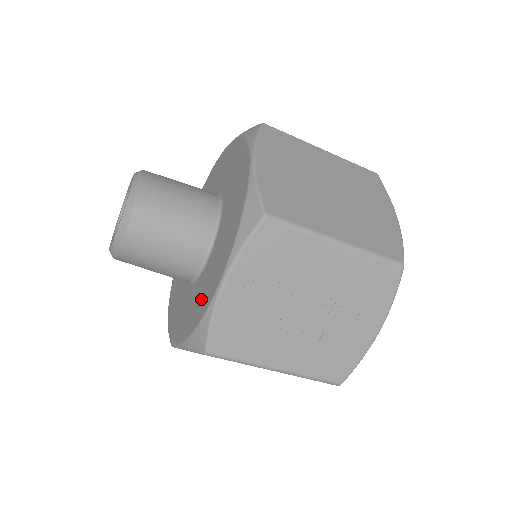
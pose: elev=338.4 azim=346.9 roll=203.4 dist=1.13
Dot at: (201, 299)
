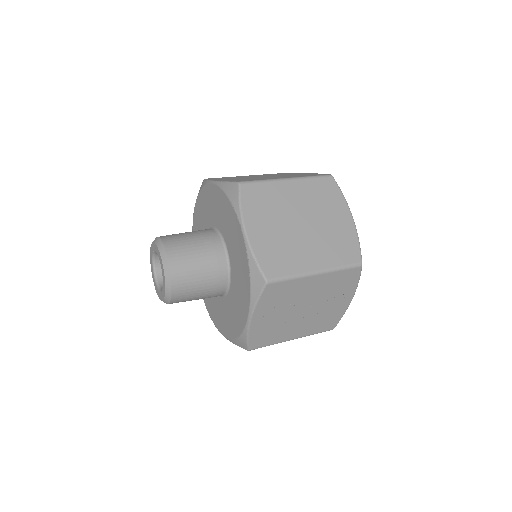
Dot at: (234, 318)
